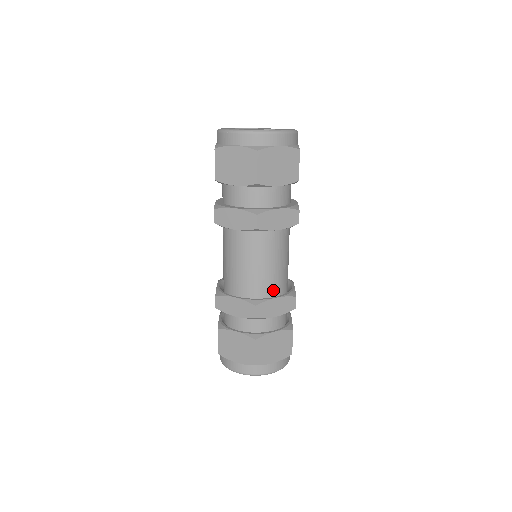
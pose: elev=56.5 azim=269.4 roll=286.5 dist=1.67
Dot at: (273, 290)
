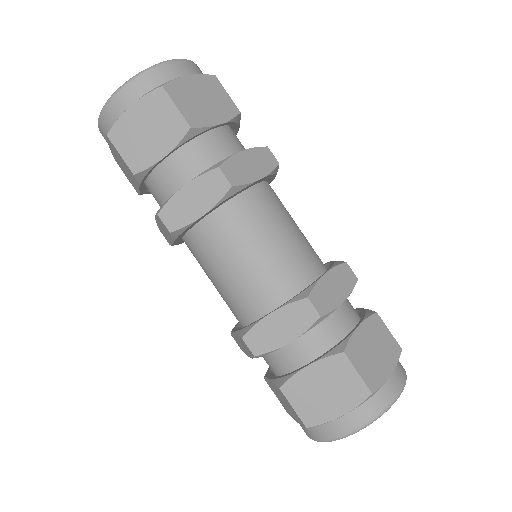
Dot at: (268, 302)
